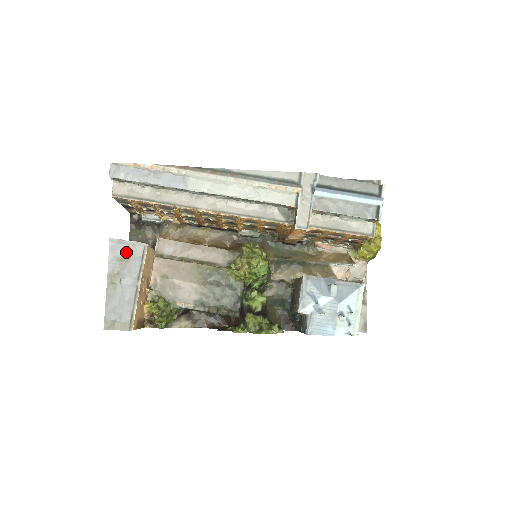
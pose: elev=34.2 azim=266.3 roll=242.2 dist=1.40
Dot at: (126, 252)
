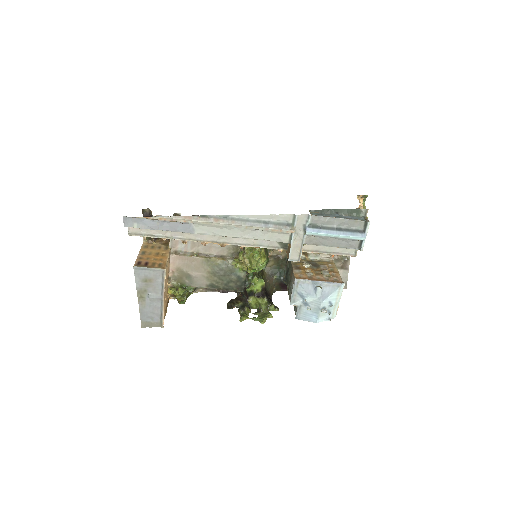
Dot at: (149, 275)
